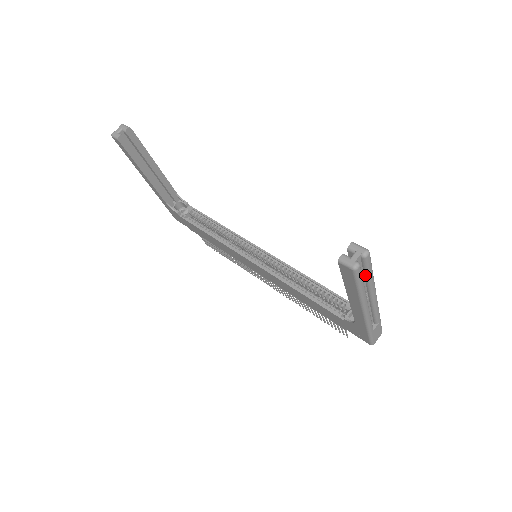
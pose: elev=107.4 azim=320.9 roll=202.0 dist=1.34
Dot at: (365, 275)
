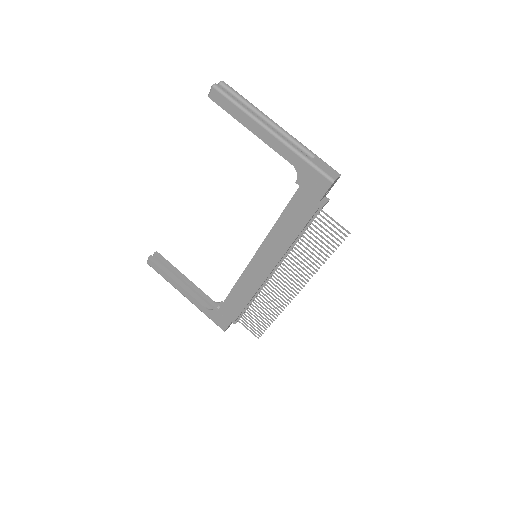
Dot at: (239, 101)
